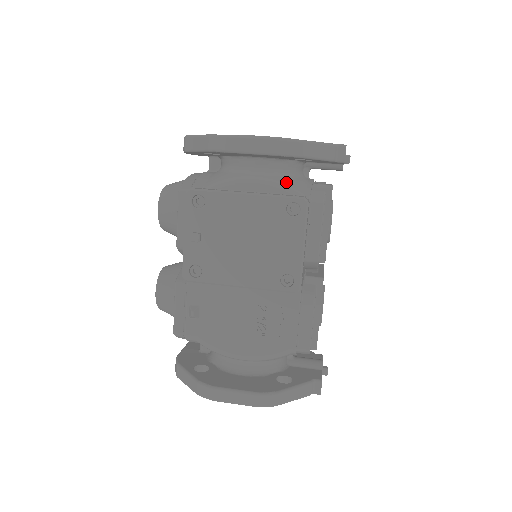
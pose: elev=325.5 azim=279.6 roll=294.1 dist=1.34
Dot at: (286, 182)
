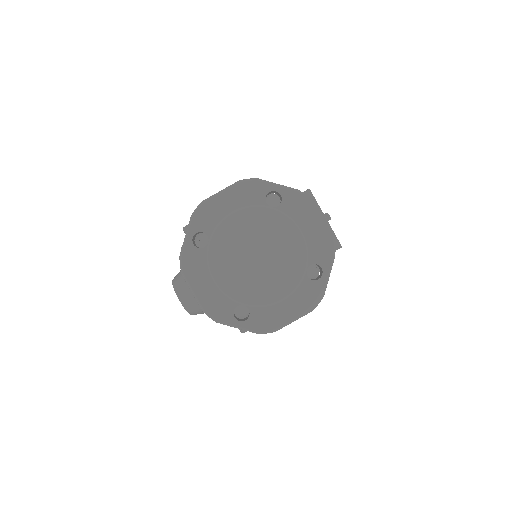
Dot at: occluded
